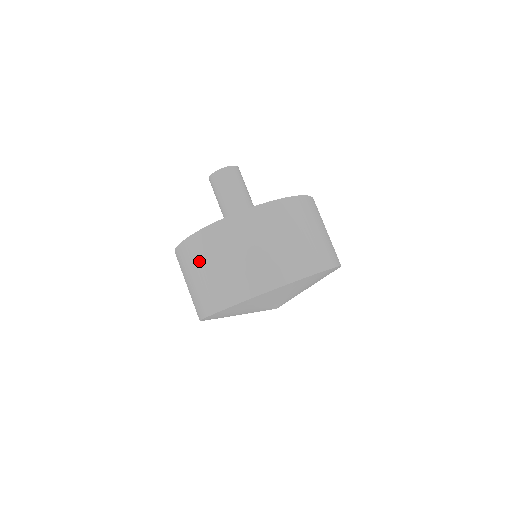
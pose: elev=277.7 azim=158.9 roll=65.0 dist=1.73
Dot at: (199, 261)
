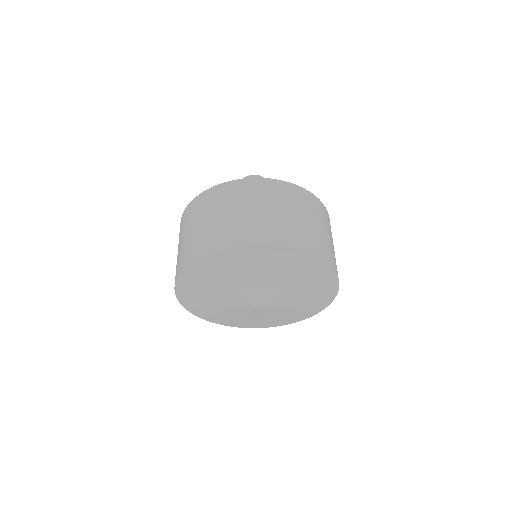
Dot at: (255, 198)
